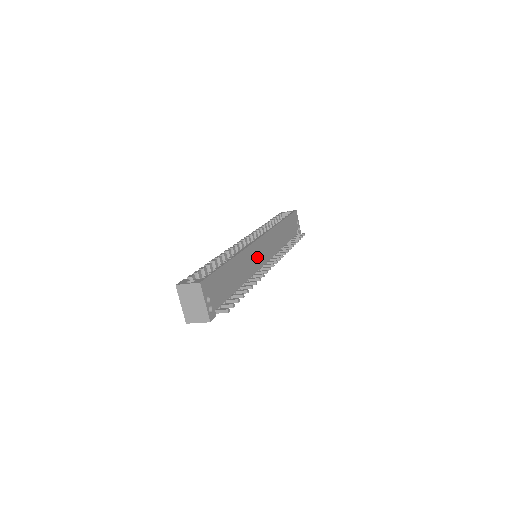
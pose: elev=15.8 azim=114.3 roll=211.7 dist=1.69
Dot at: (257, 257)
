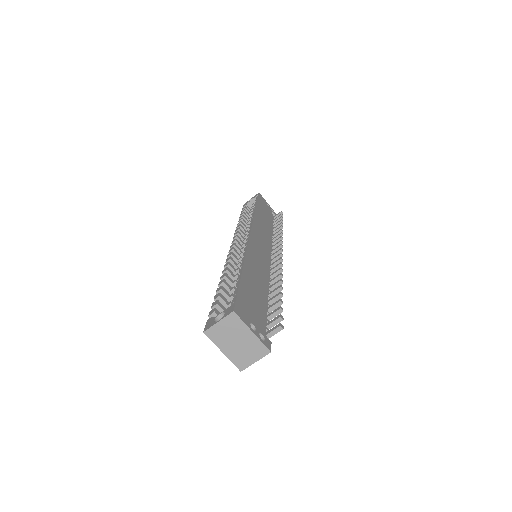
Dot at: (261, 255)
